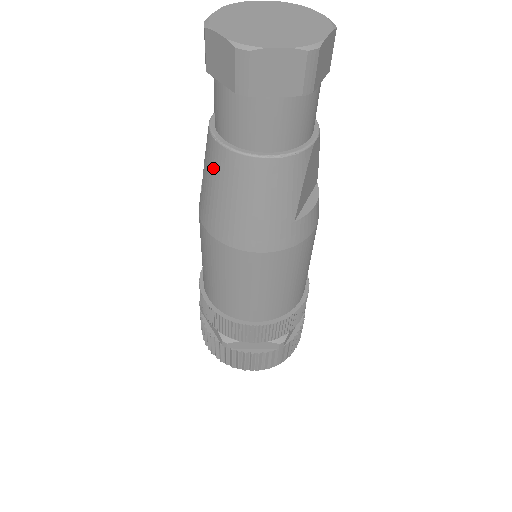
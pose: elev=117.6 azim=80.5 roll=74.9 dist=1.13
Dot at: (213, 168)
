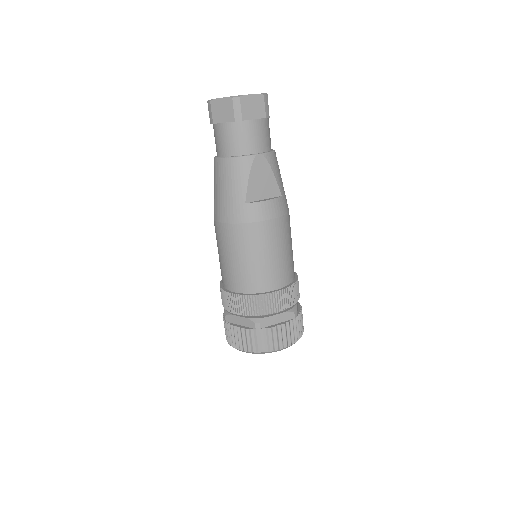
Dot at: occluded
